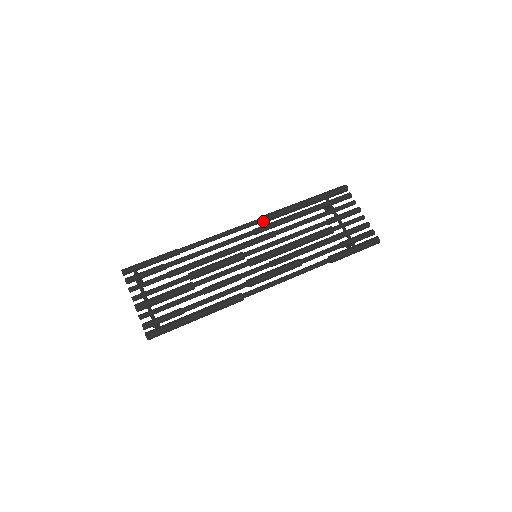
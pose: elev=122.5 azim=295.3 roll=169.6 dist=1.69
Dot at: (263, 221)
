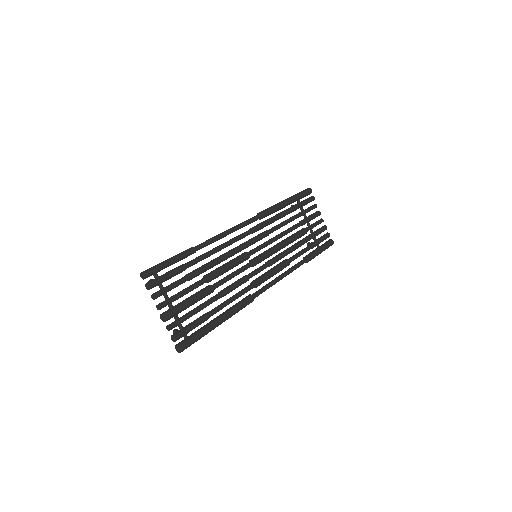
Dot at: occluded
